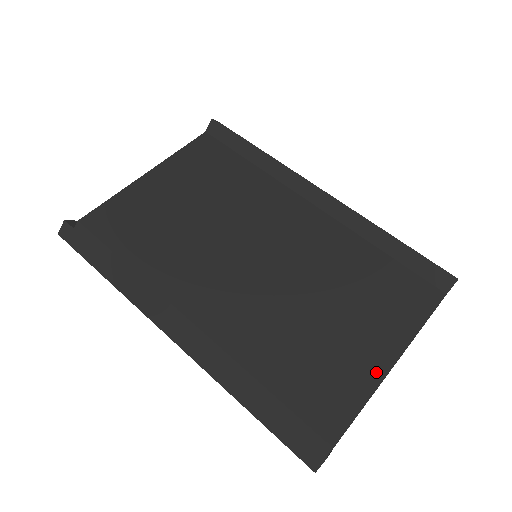
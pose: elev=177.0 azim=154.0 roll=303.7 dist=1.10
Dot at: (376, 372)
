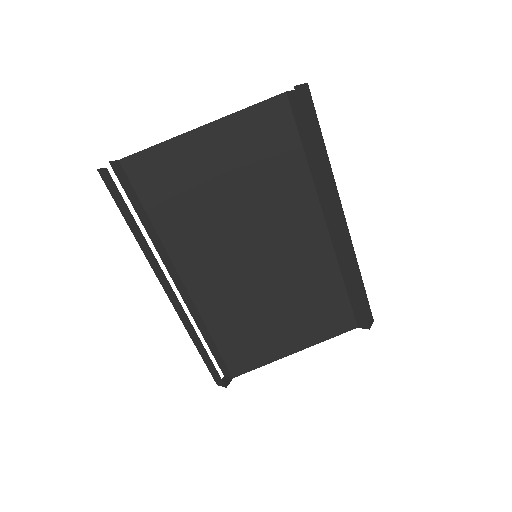
Dot at: (281, 354)
